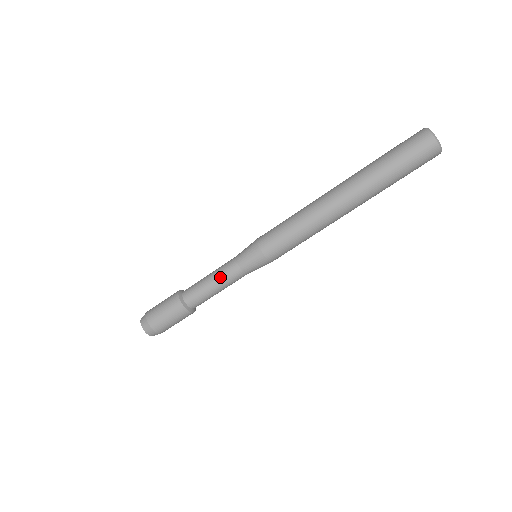
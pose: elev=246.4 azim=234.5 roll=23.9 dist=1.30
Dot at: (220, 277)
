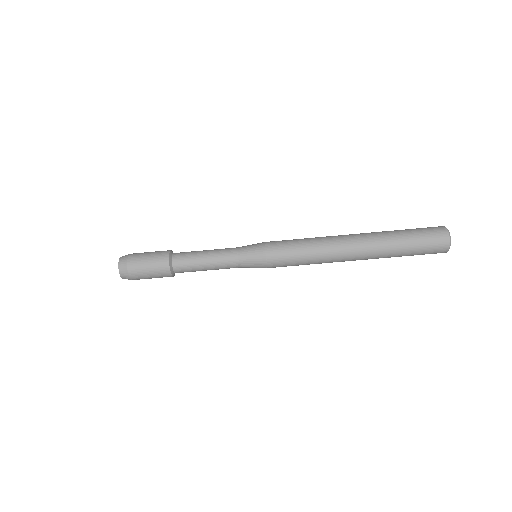
Dot at: (217, 264)
